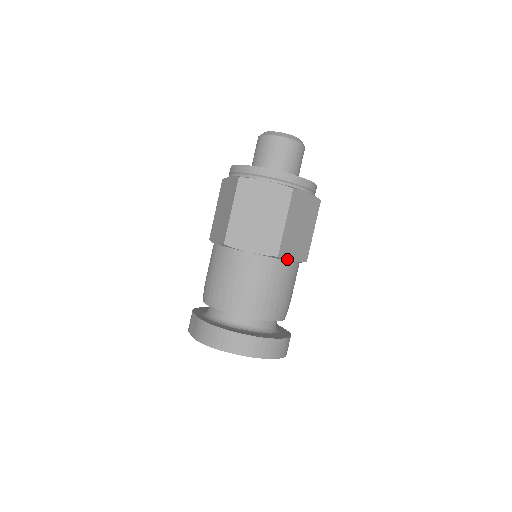
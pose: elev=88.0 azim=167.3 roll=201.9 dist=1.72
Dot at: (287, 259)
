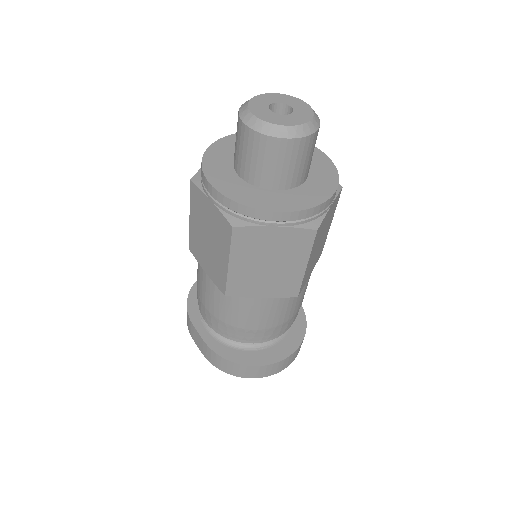
Dot at: (305, 282)
